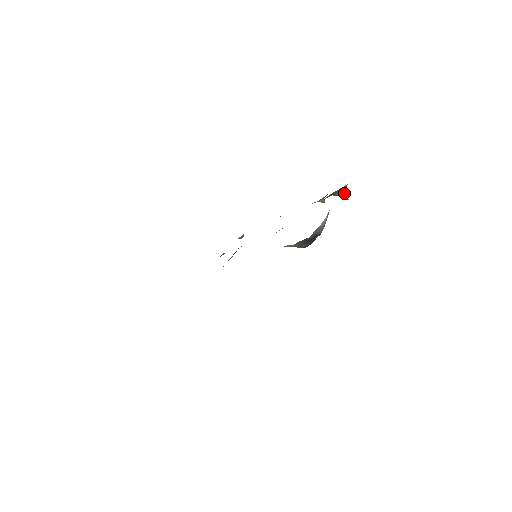
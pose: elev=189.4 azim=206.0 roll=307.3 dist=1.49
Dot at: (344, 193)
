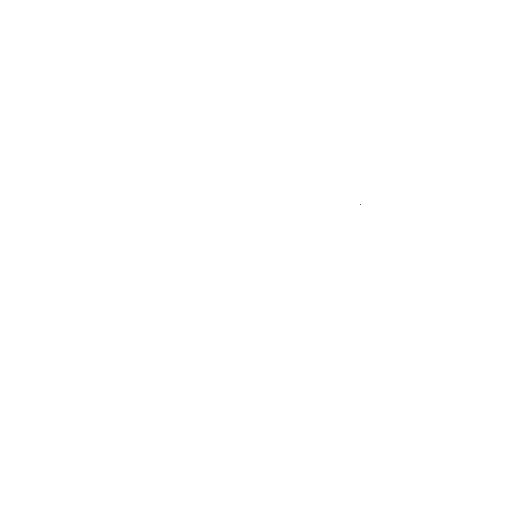
Dot at: occluded
